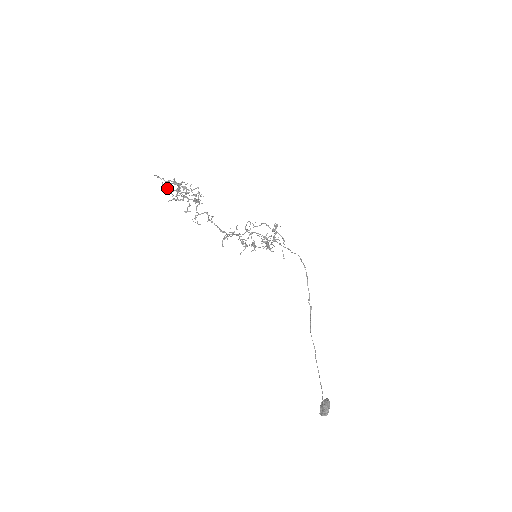
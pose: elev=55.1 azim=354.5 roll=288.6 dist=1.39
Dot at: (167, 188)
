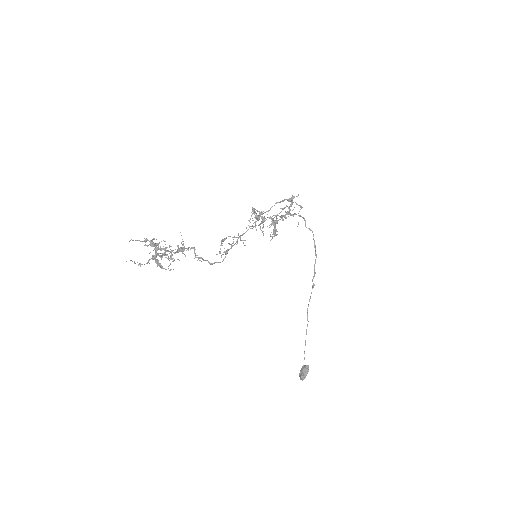
Dot at: (140, 266)
